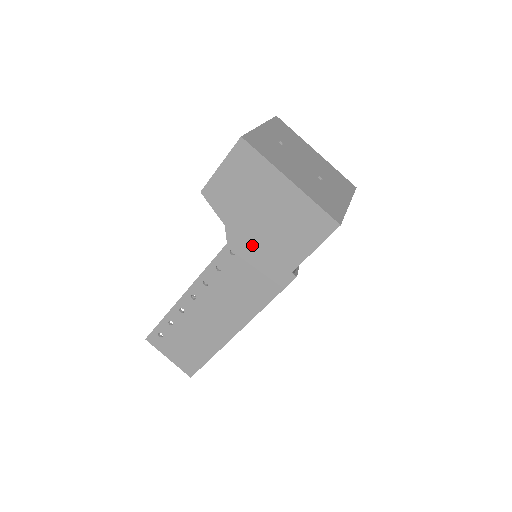
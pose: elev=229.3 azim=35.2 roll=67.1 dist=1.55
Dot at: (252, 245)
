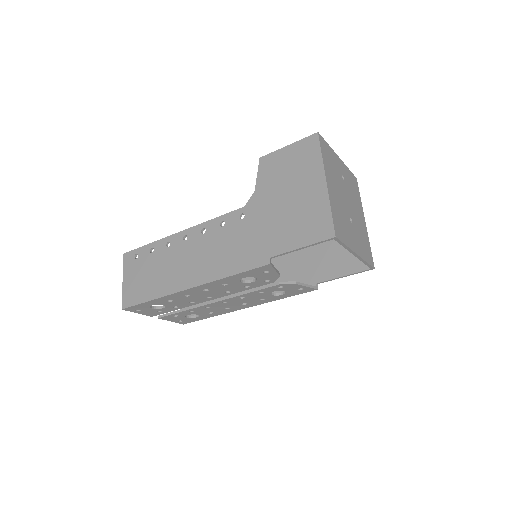
Dot at: (260, 218)
